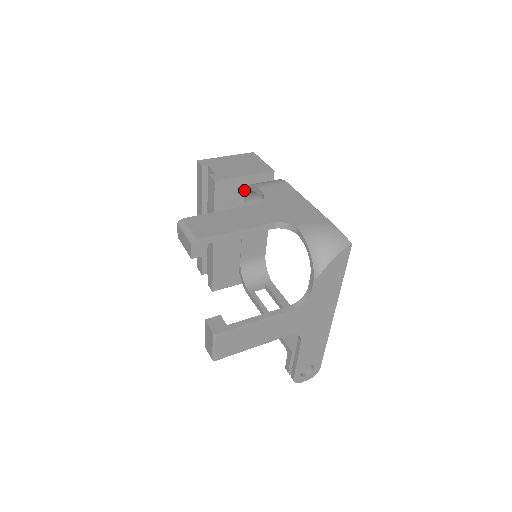
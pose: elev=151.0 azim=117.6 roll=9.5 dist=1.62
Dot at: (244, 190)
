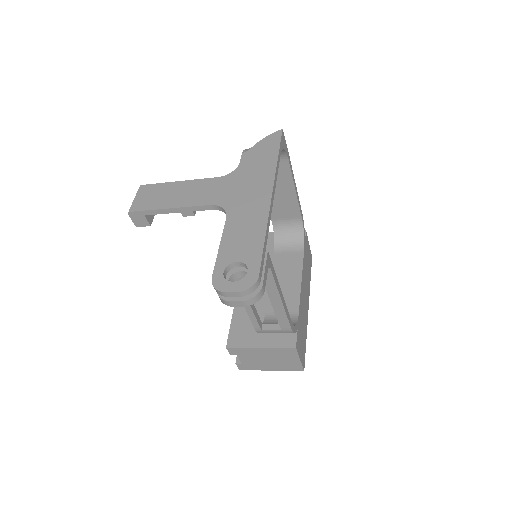
Dot at: occluded
